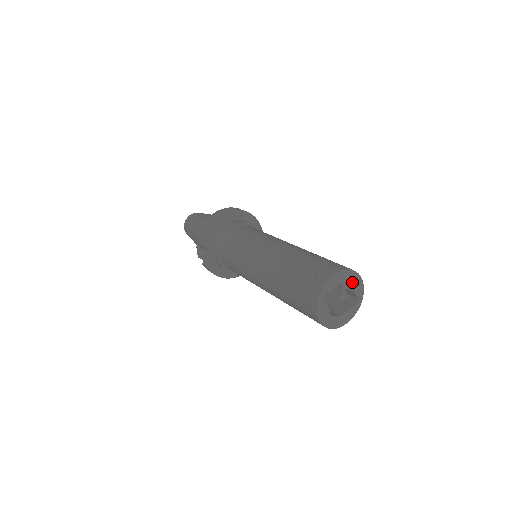
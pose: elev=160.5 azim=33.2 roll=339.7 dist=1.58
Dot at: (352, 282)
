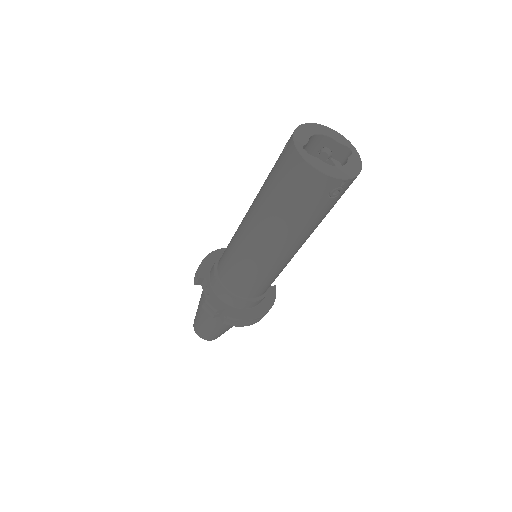
Dot at: (324, 133)
